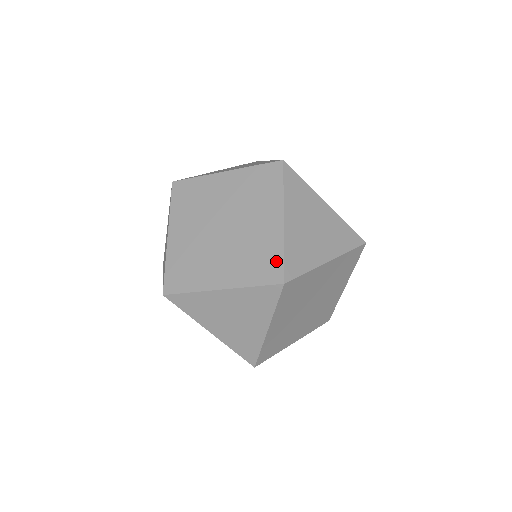
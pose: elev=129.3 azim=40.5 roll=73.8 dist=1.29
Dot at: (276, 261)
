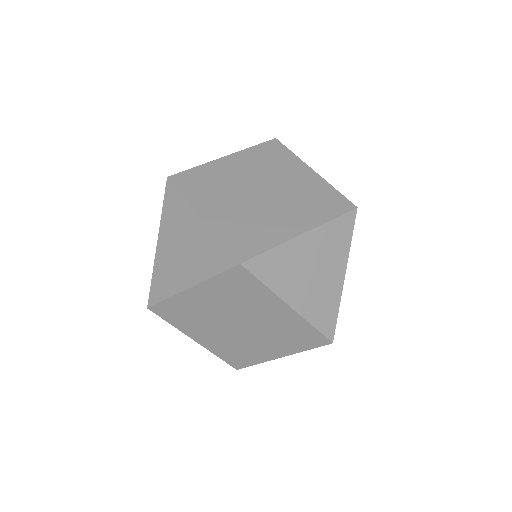
Dot at: (335, 196)
